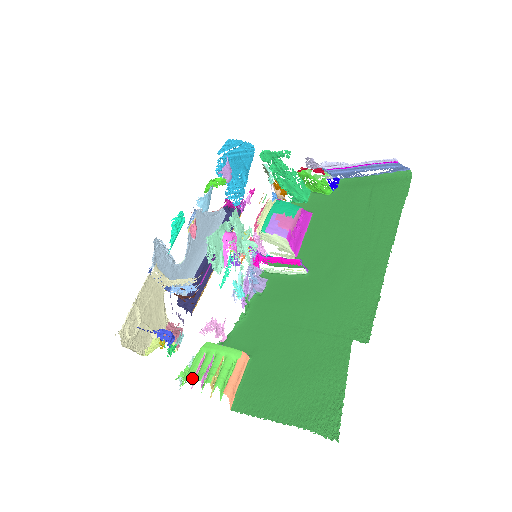
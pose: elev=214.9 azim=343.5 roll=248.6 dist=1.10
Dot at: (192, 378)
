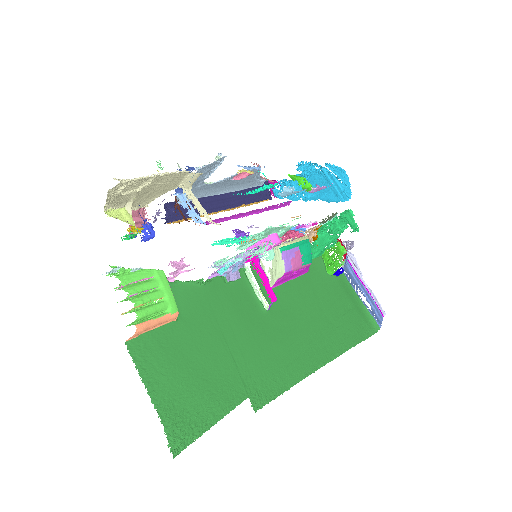
Dot at: (125, 284)
